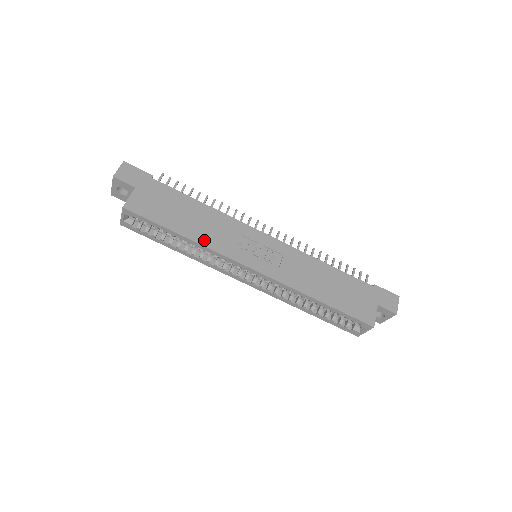
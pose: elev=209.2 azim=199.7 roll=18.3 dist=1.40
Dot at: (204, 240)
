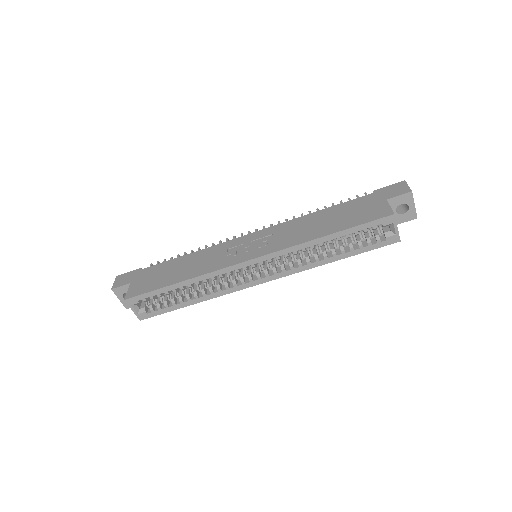
Dot at: (198, 273)
